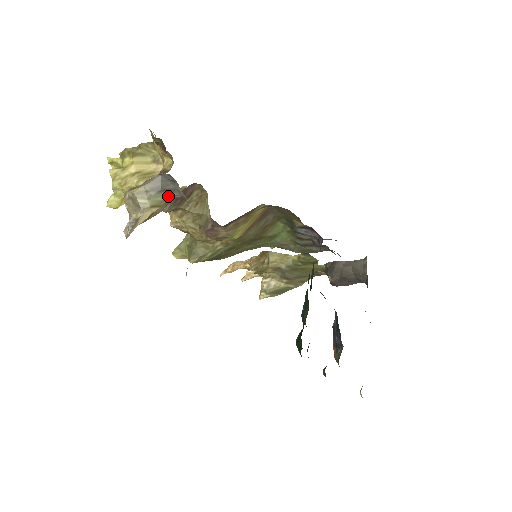
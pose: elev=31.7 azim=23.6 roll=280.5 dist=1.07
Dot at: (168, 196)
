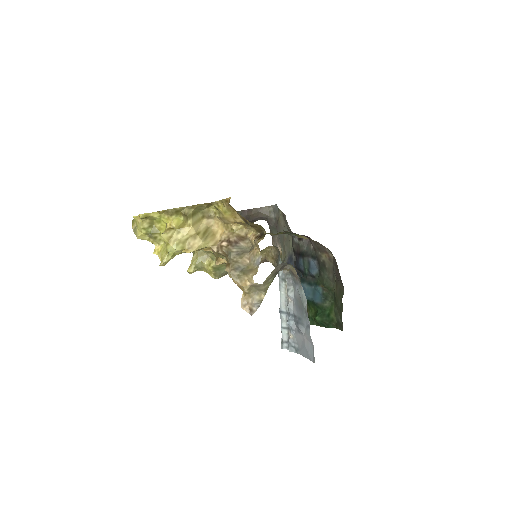
Dot at: occluded
